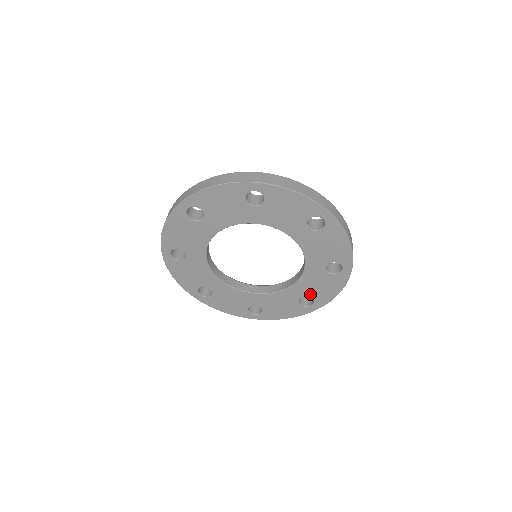
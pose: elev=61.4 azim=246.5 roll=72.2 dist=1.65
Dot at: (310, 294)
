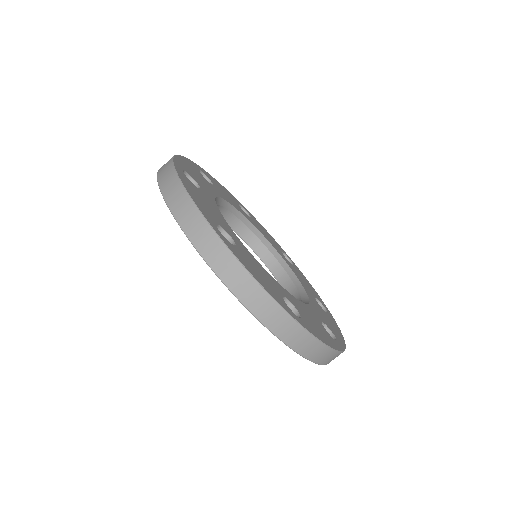
Dot at: occluded
